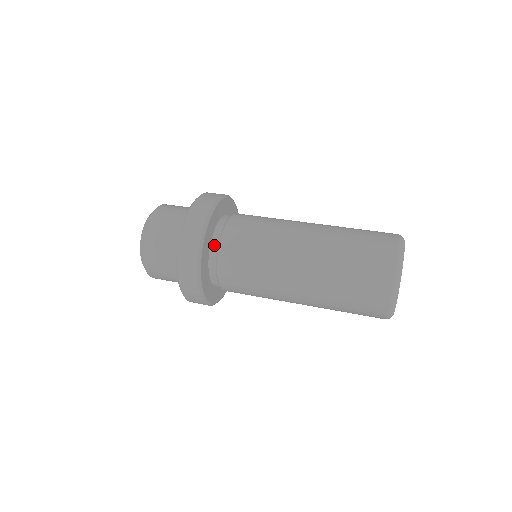
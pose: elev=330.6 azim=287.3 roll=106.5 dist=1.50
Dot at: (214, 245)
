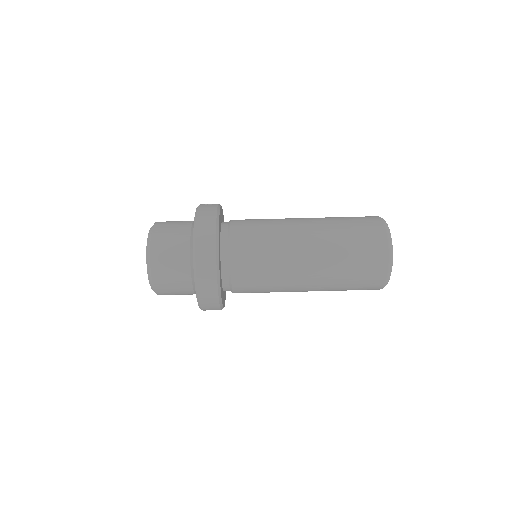
Dot at: occluded
